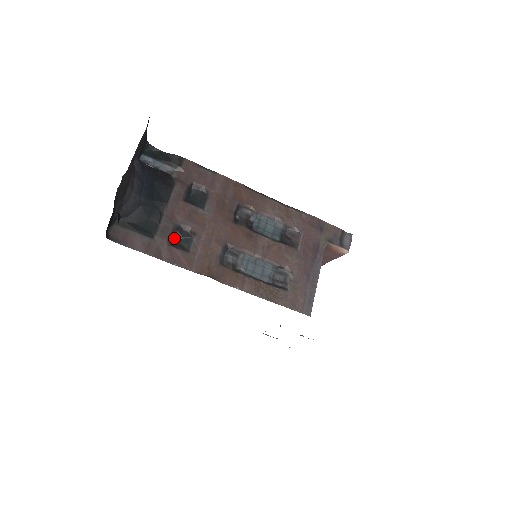
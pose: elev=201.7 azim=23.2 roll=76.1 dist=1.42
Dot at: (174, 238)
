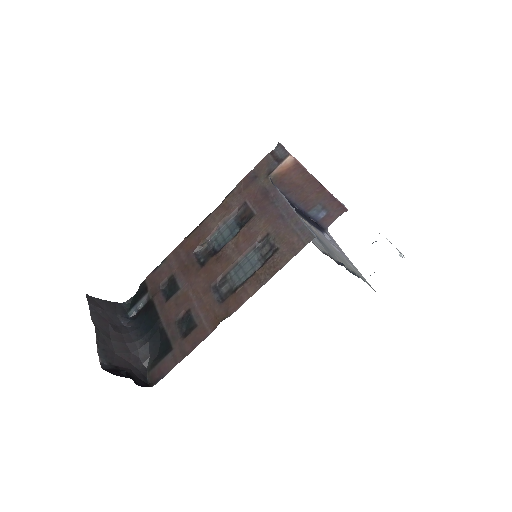
Dot at: (183, 330)
